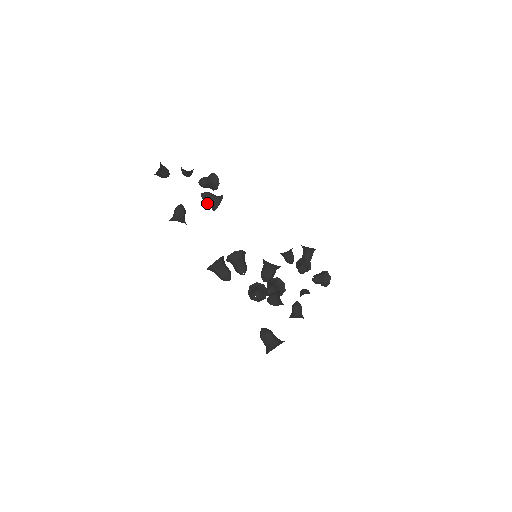
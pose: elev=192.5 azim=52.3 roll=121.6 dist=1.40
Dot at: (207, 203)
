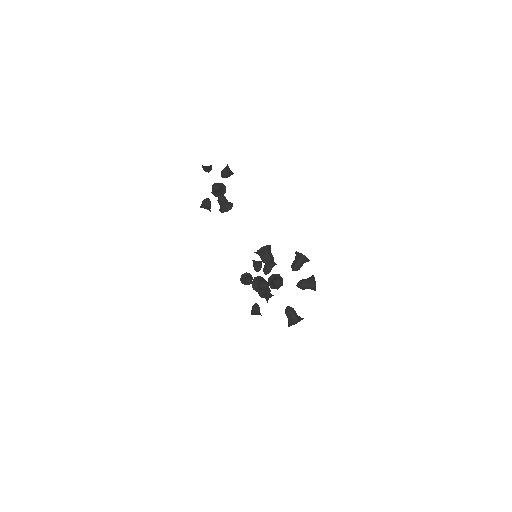
Dot at: (221, 204)
